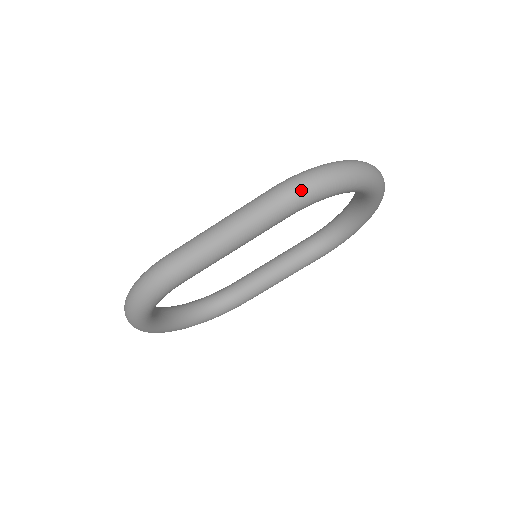
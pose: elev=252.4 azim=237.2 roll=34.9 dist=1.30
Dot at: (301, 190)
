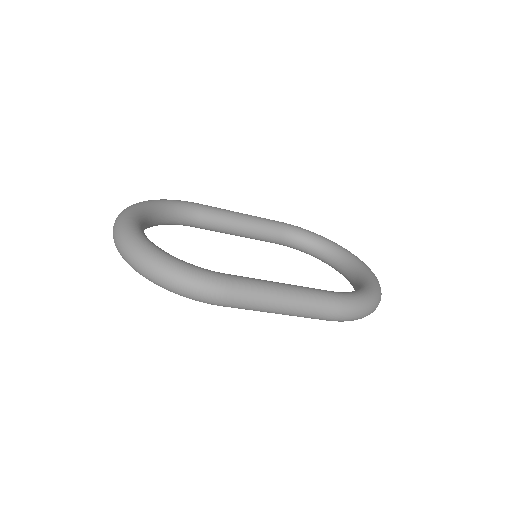
Dot at: (350, 319)
